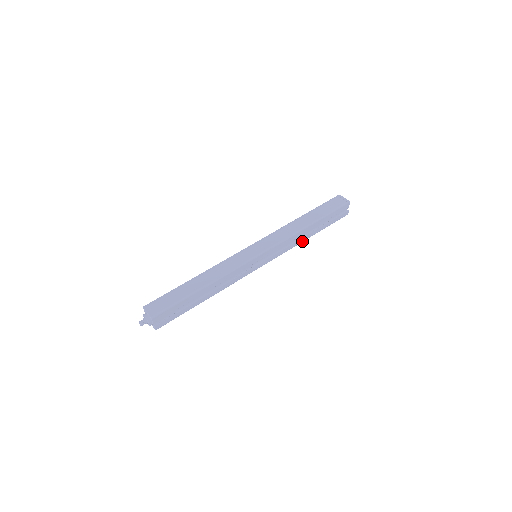
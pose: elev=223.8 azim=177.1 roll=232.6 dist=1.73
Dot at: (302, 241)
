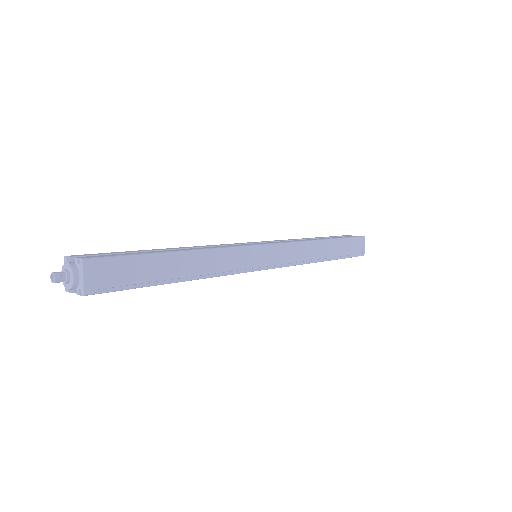
Dot at: occluded
